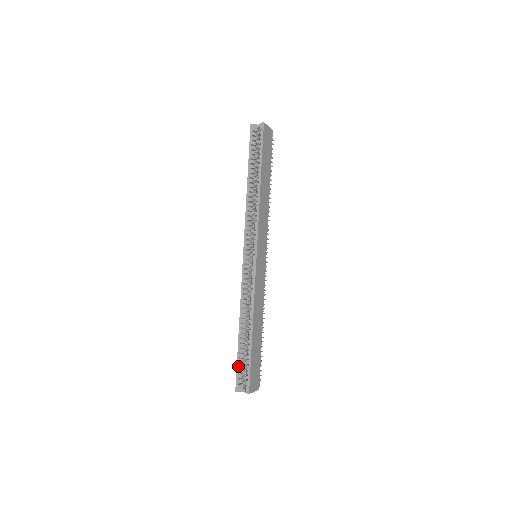
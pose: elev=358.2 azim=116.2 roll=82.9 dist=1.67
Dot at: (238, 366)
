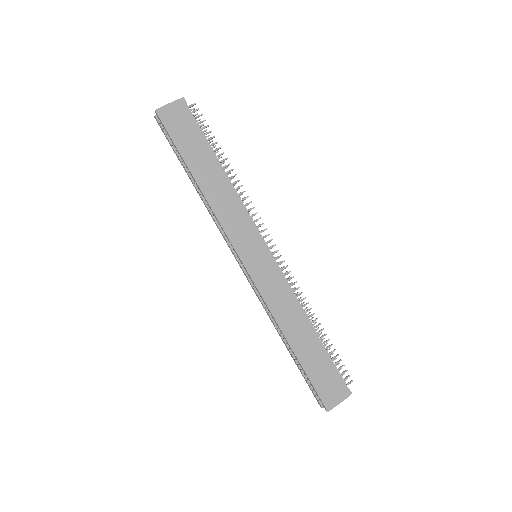
Dot at: (306, 382)
